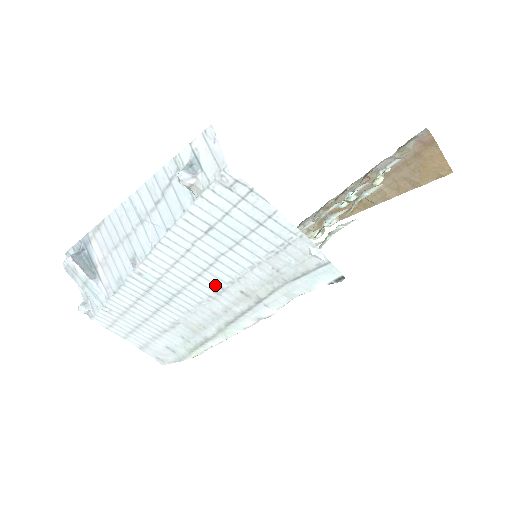
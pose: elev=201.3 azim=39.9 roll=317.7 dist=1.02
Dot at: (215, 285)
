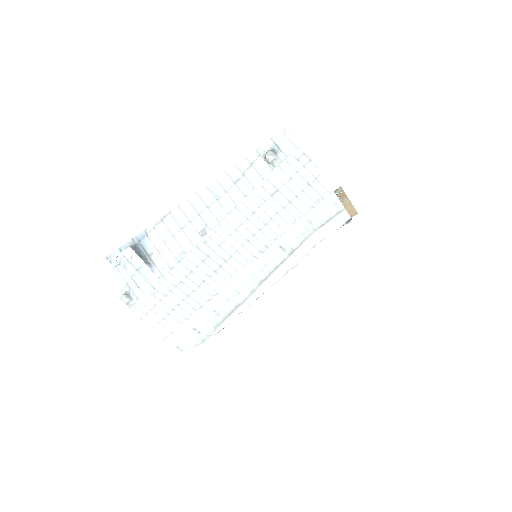
Dot at: (262, 244)
